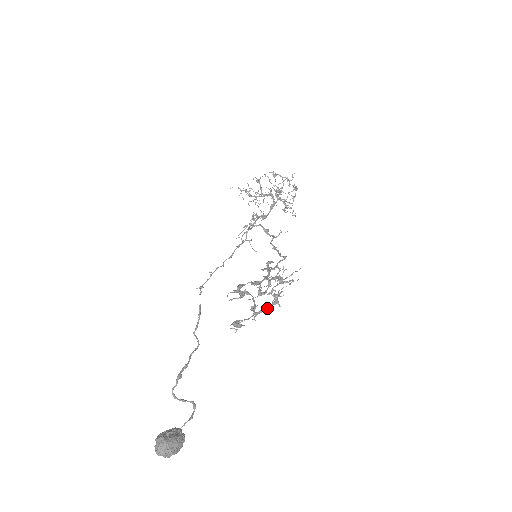
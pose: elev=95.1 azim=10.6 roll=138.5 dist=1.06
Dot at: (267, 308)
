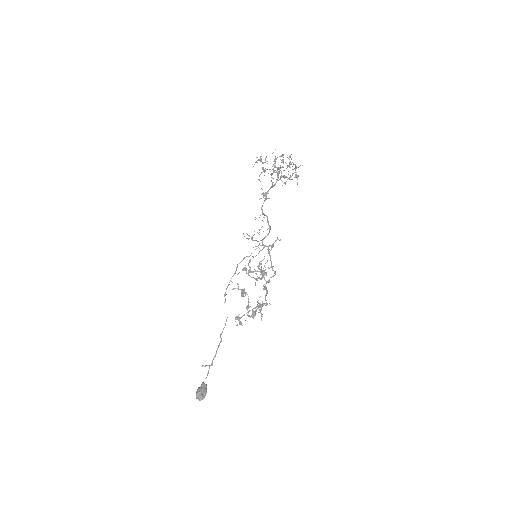
Dot at: occluded
